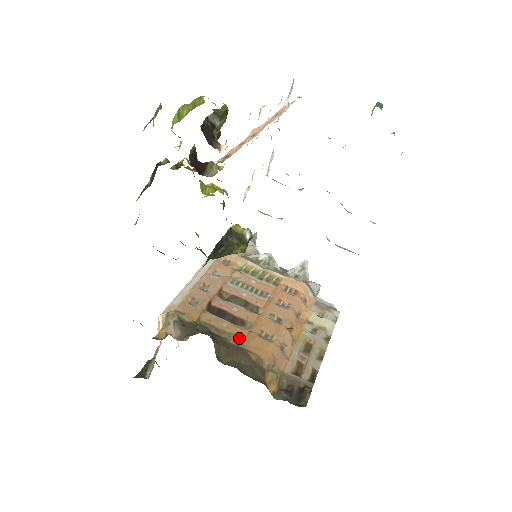
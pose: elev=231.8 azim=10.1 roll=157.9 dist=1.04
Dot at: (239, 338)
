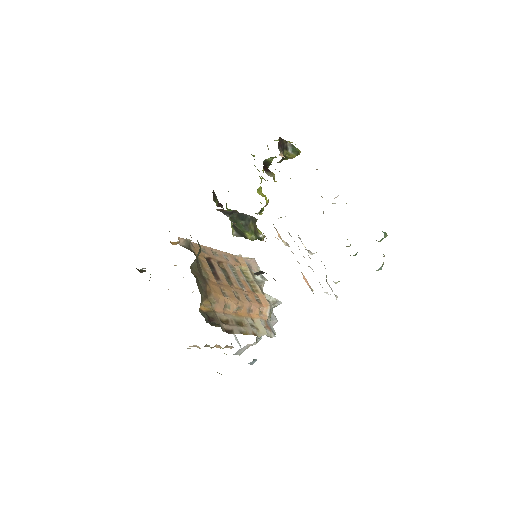
Dot at: (209, 278)
